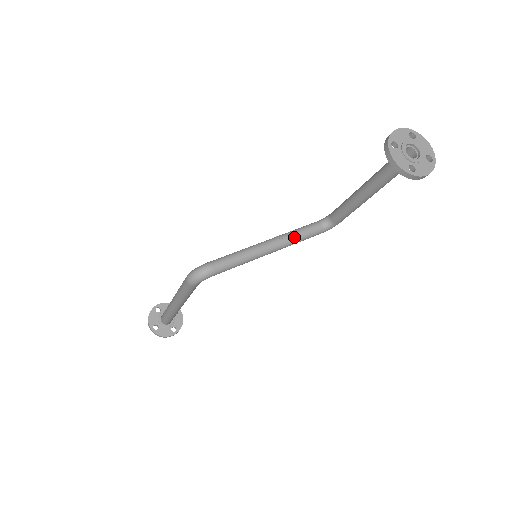
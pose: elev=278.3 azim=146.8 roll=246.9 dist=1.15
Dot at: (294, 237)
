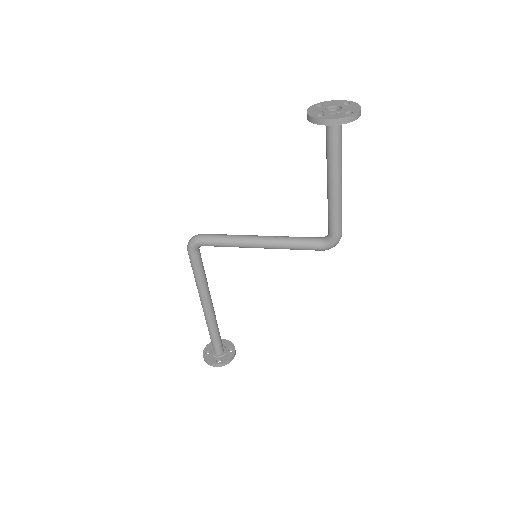
Dot at: (285, 239)
